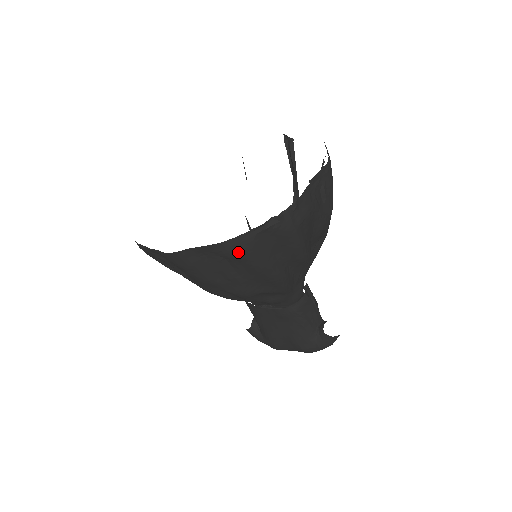
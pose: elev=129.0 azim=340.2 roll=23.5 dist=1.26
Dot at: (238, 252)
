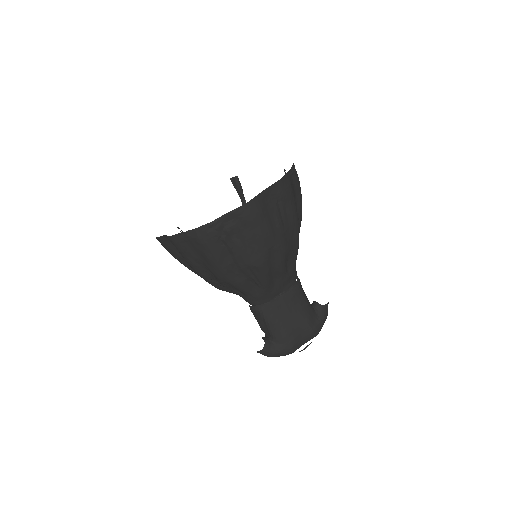
Dot at: (286, 190)
